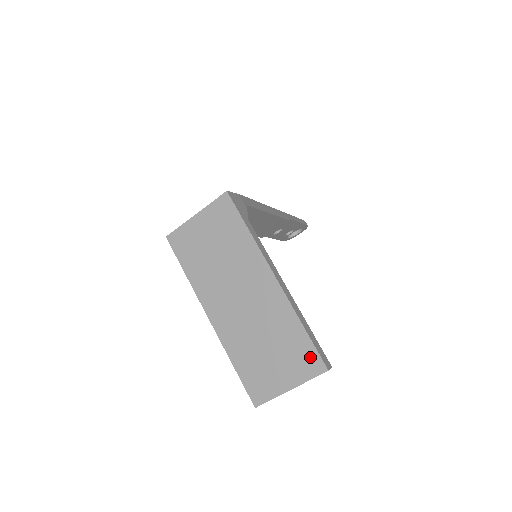
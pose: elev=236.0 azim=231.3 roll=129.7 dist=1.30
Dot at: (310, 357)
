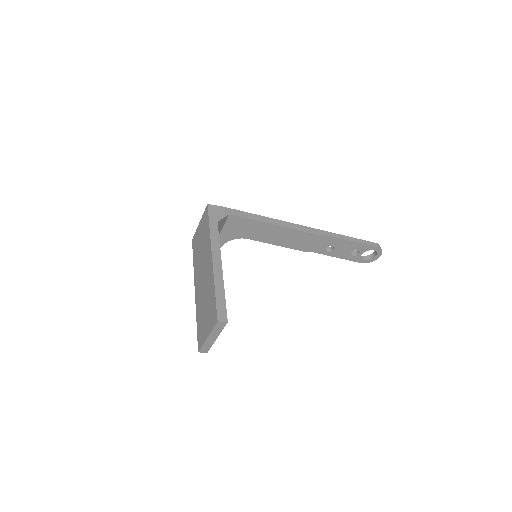
Dot at: (214, 312)
